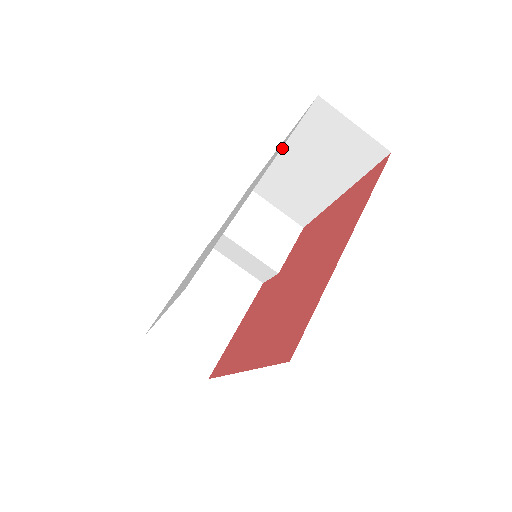
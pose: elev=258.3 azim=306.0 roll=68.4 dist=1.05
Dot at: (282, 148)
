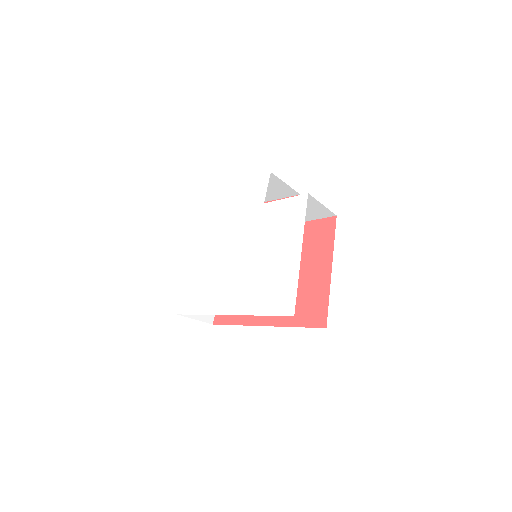
Dot at: occluded
